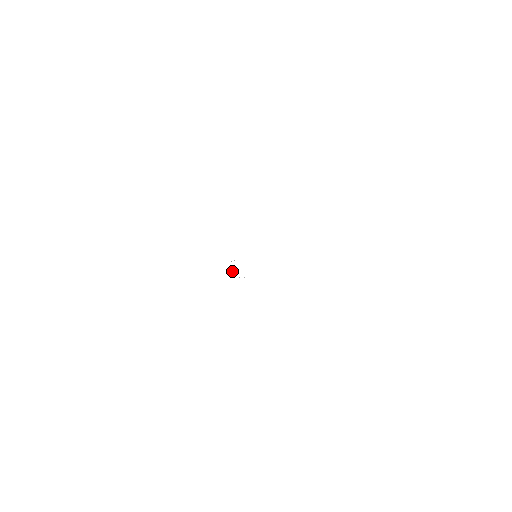
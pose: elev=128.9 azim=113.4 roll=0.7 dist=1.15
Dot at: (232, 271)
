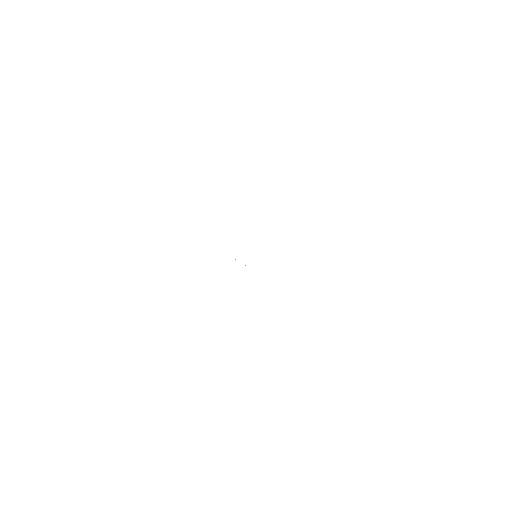
Dot at: occluded
